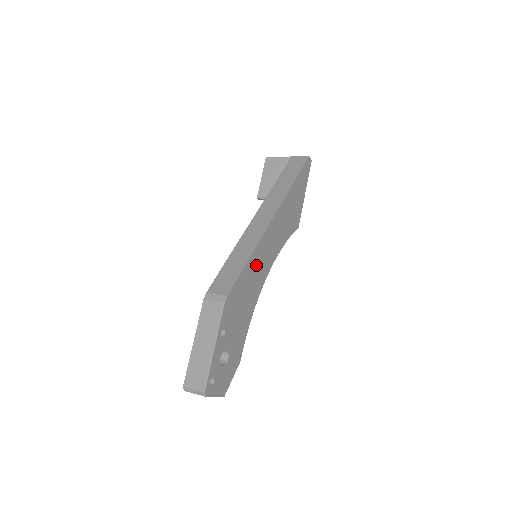
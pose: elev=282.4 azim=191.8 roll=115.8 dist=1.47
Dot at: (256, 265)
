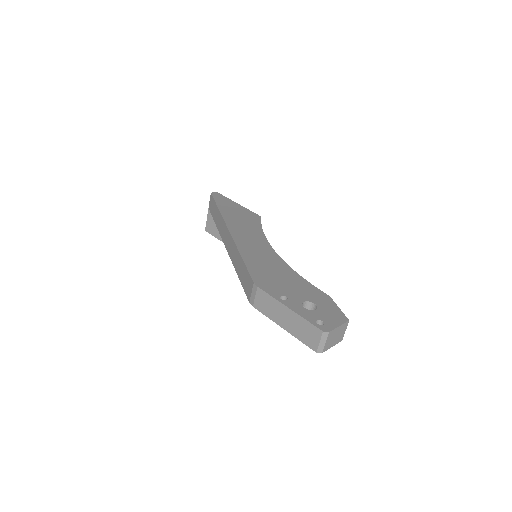
Dot at: (254, 255)
